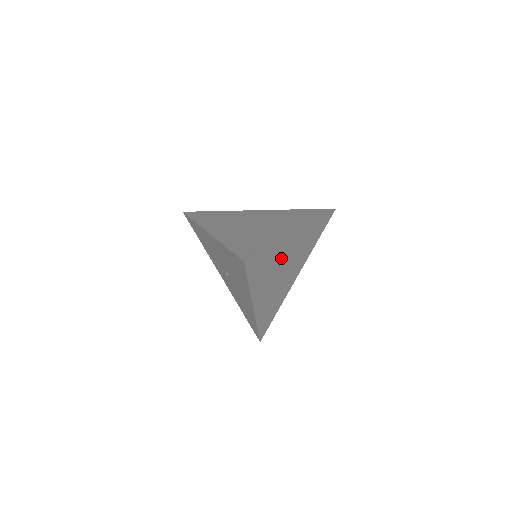
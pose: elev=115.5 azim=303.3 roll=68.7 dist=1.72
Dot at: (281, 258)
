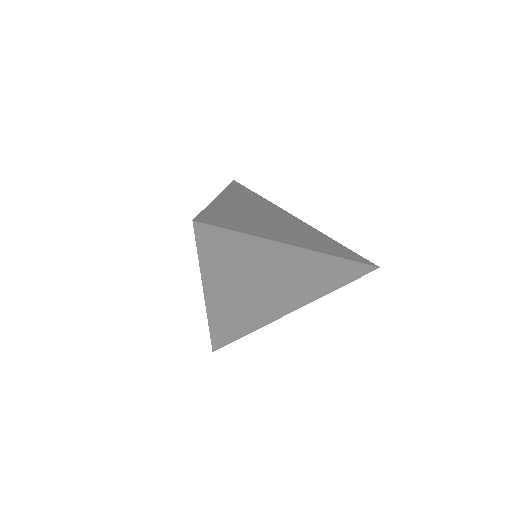
Dot at: (264, 264)
